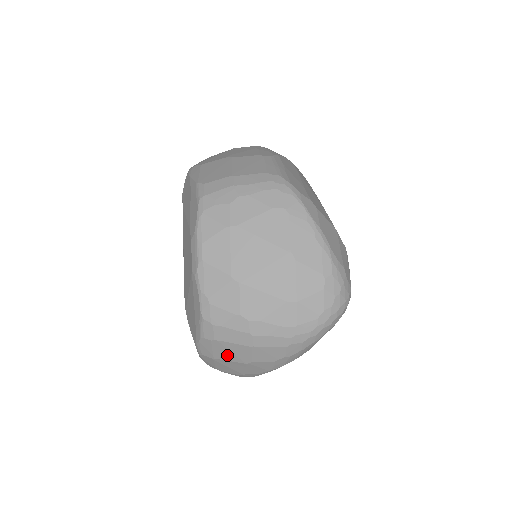
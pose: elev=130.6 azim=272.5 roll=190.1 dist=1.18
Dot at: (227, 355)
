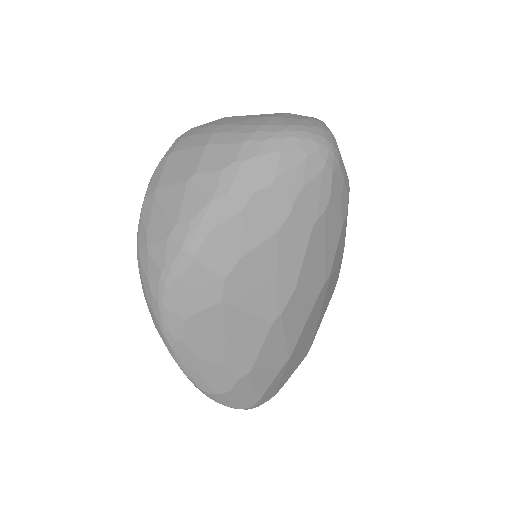
Dot at: (174, 174)
